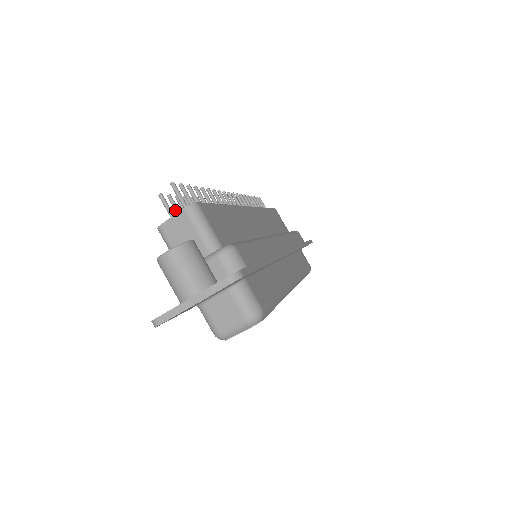
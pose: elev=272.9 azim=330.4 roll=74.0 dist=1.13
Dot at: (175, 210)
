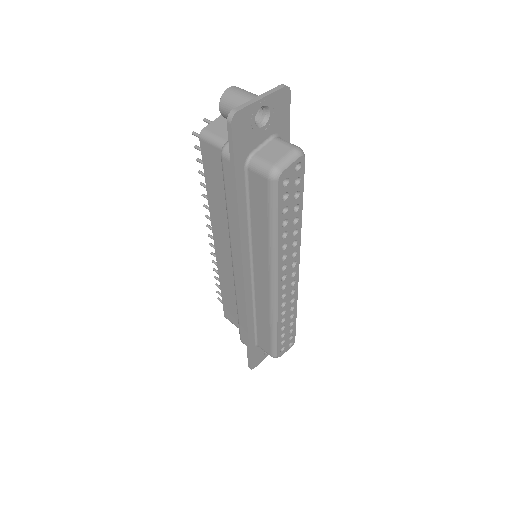
Dot at: occluded
